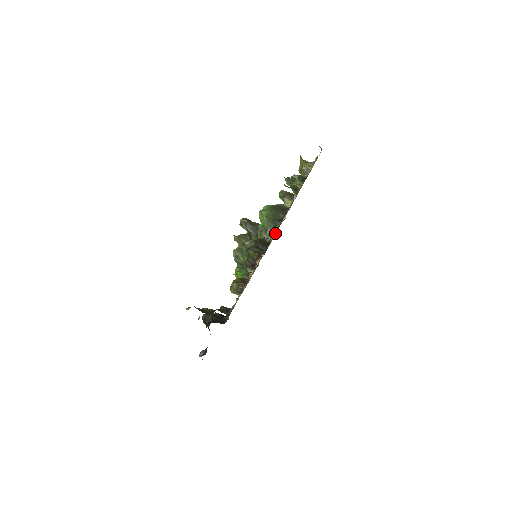
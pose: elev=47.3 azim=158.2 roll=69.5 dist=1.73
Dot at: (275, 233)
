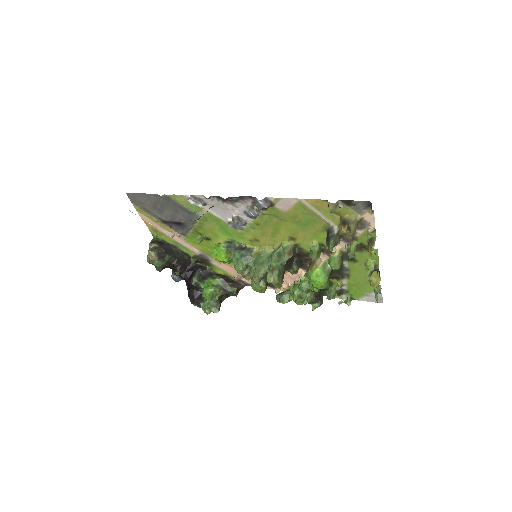
Dot at: occluded
